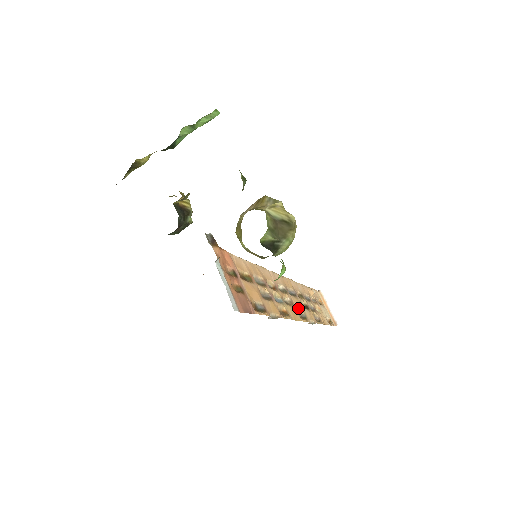
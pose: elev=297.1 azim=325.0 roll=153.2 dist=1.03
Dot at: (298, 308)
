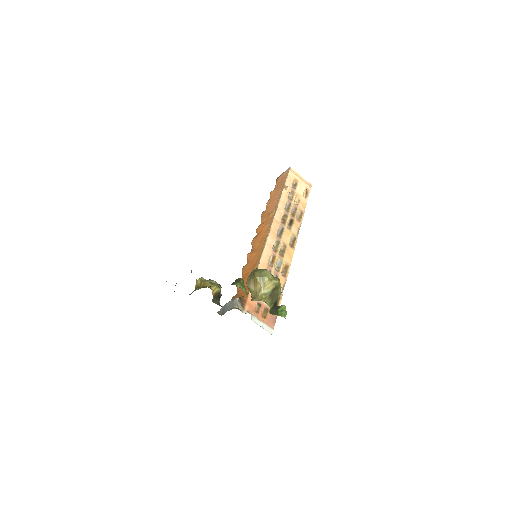
Dot at: (288, 240)
